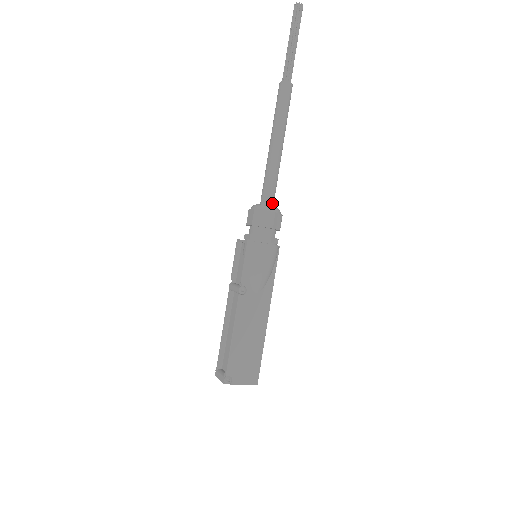
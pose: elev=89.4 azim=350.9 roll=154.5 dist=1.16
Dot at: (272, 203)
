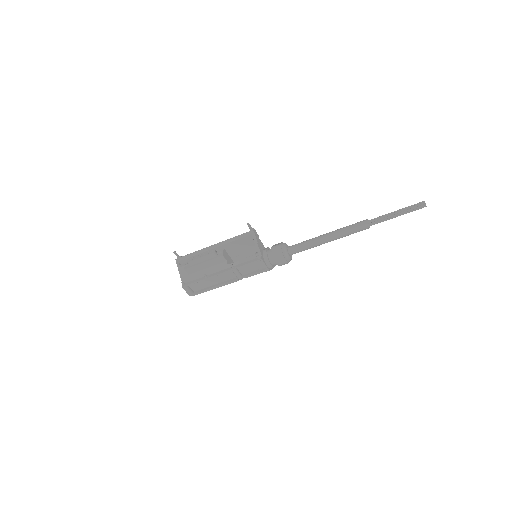
Dot at: occluded
